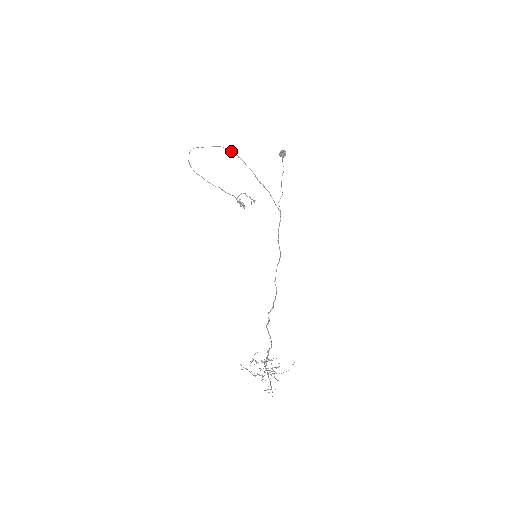
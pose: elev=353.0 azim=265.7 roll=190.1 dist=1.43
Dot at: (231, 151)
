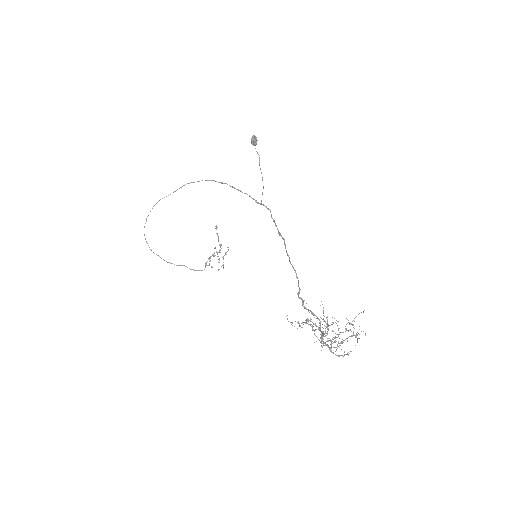
Dot at: occluded
